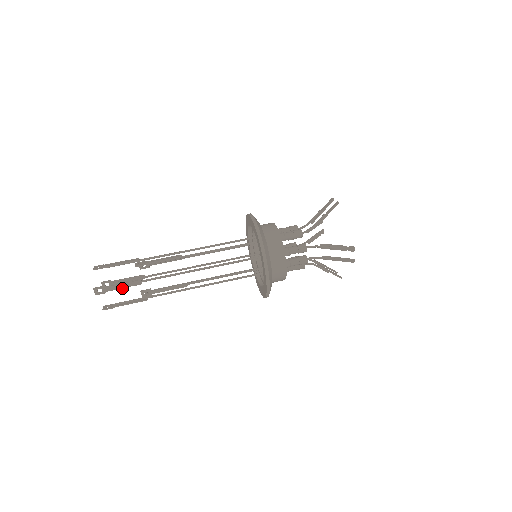
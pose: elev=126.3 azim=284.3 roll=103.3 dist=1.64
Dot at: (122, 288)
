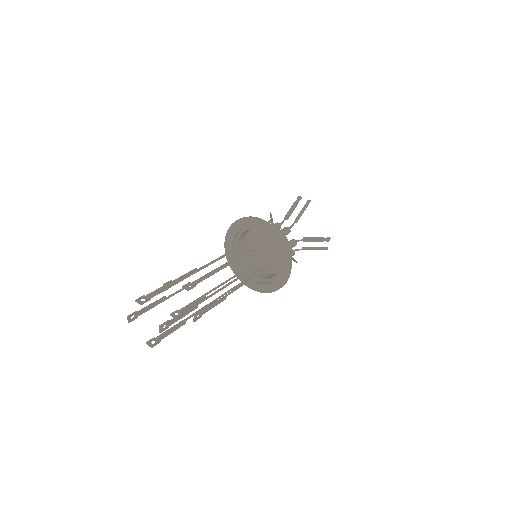
Dot at: occluded
